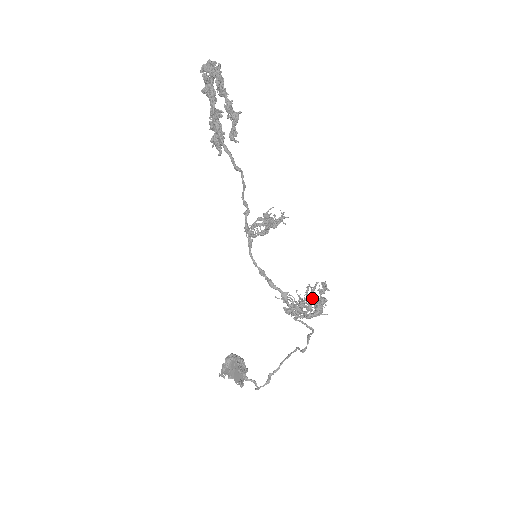
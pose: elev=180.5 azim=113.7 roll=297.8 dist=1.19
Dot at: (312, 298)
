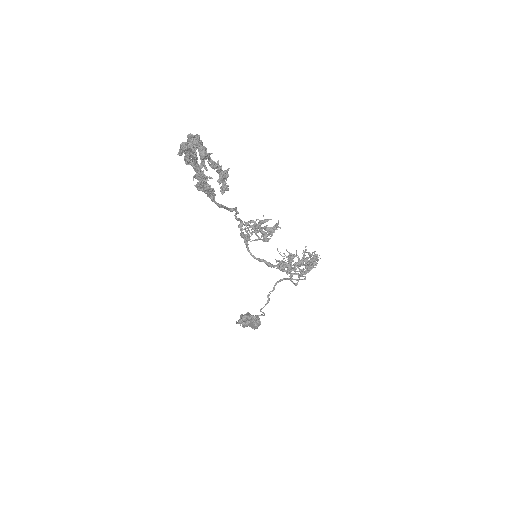
Dot at: (305, 265)
